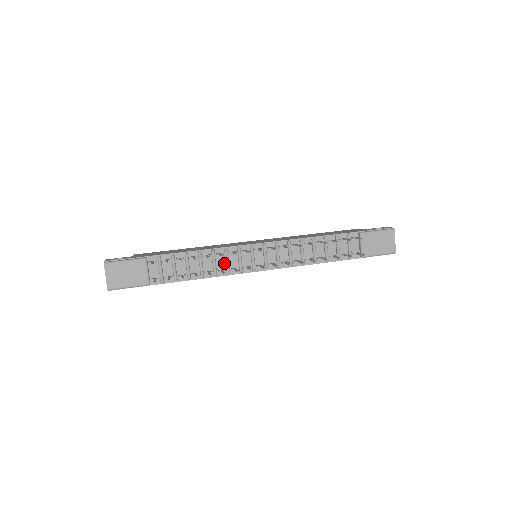
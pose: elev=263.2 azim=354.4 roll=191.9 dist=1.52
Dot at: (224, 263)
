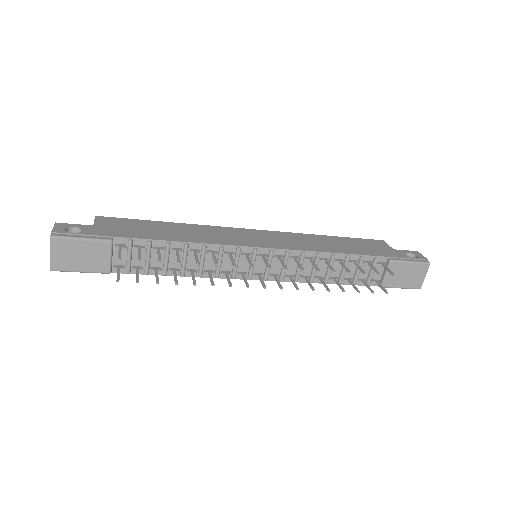
Dot at: occluded
